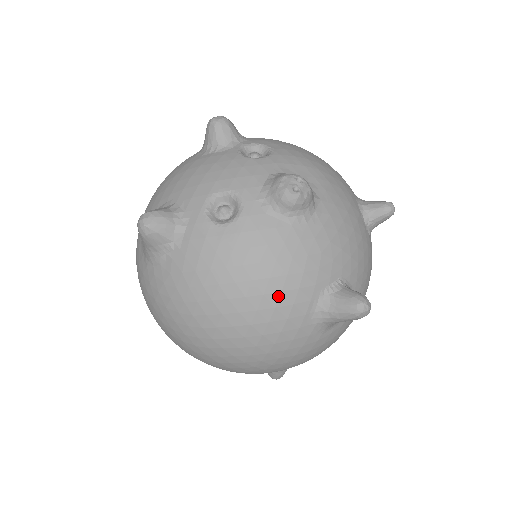
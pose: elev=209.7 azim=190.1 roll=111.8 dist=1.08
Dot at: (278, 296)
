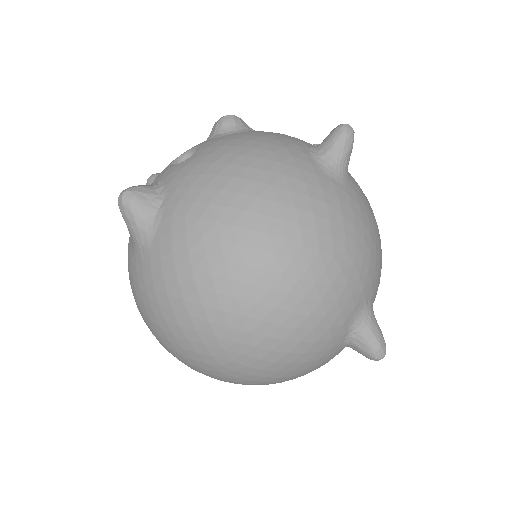
Dot at: (273, 155)
